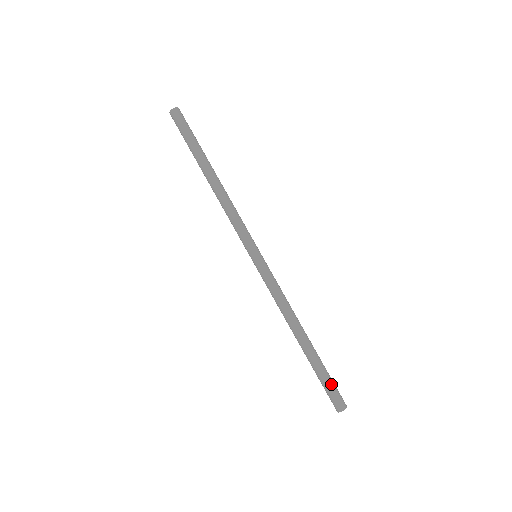
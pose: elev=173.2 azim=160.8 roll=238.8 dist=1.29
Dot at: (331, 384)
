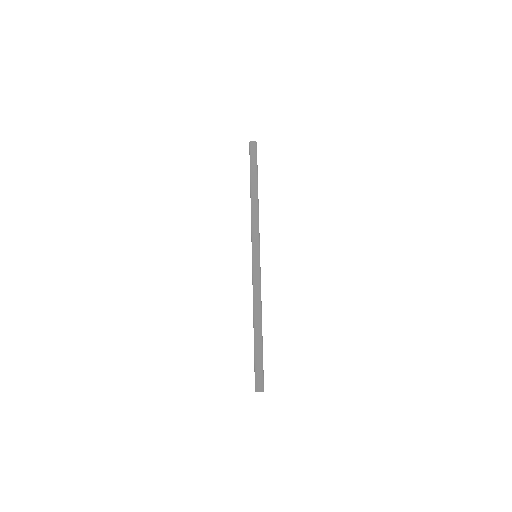
Dot at: (257, 368)
